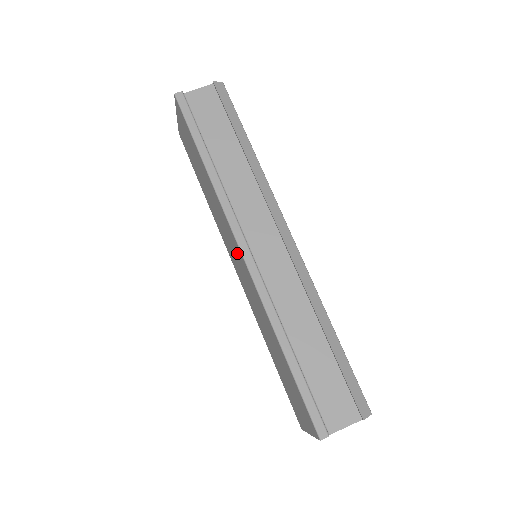
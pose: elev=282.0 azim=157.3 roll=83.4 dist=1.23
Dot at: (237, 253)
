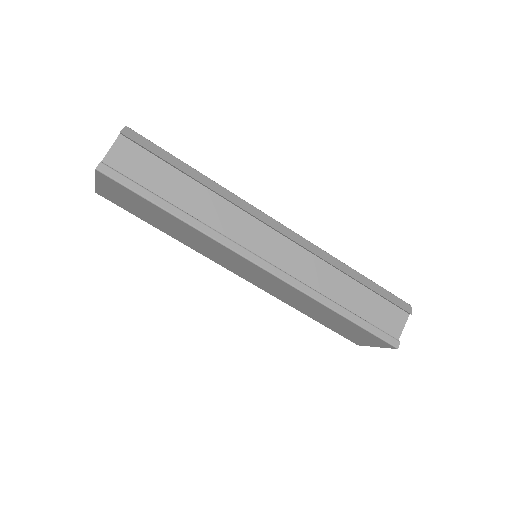
Dot at: (249, 267)
